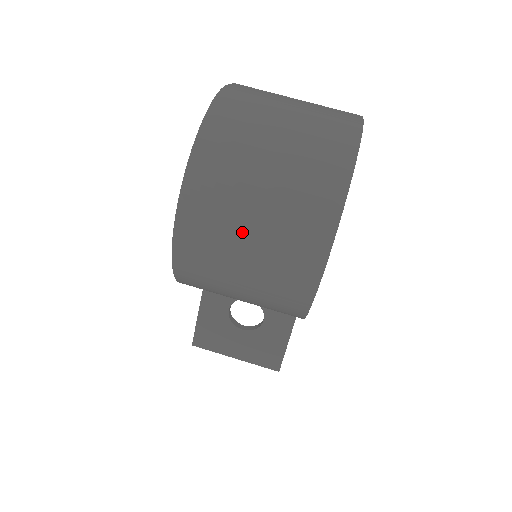
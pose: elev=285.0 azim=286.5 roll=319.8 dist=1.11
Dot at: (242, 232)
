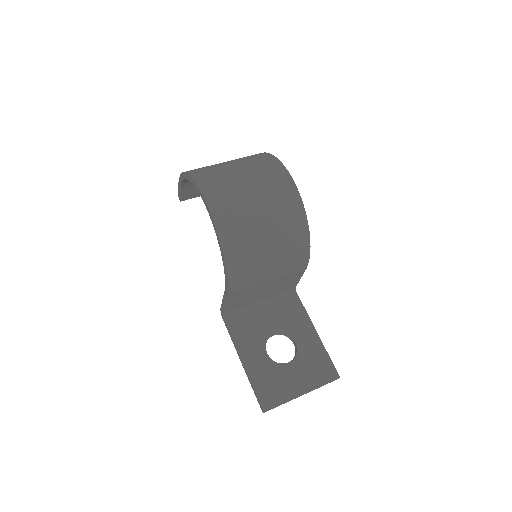
Dot at: (243, 186)
